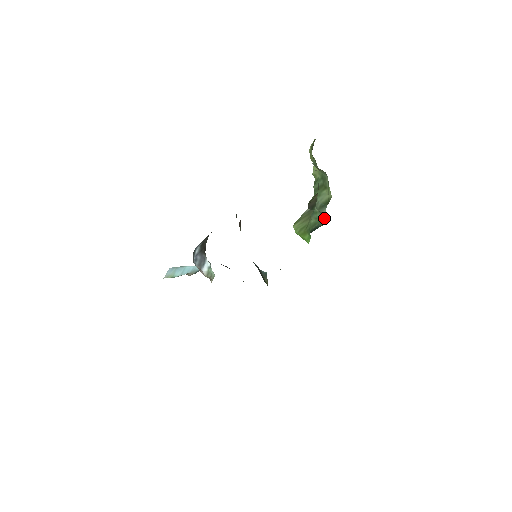
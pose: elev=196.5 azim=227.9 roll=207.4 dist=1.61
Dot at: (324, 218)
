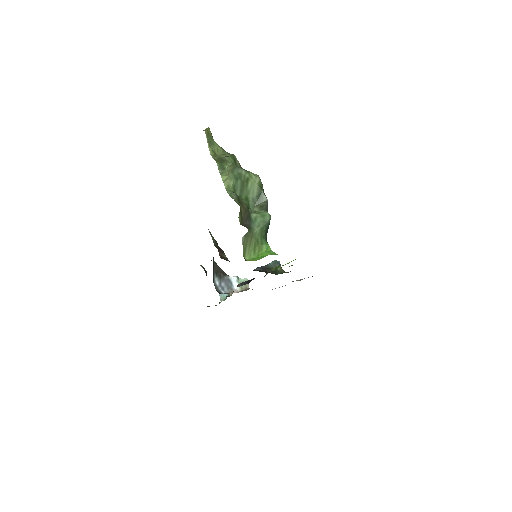
Dot at: (266, 214)
